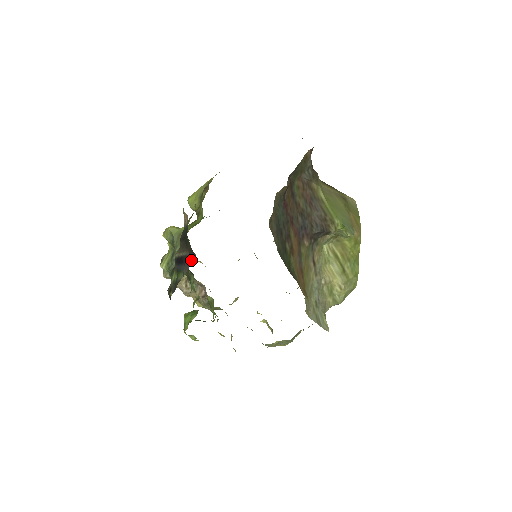
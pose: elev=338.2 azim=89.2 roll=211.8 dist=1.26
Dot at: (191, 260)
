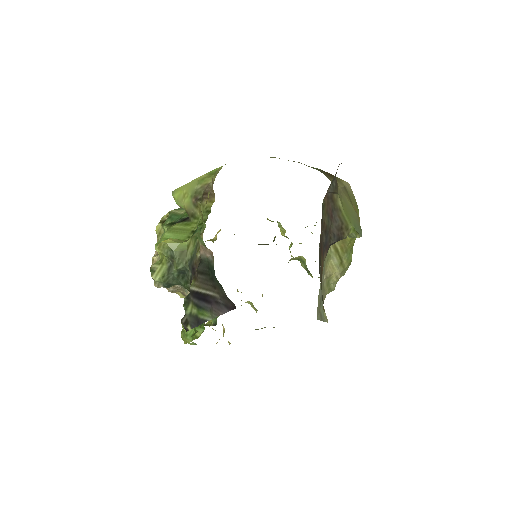
Dot at: (226, 307)
